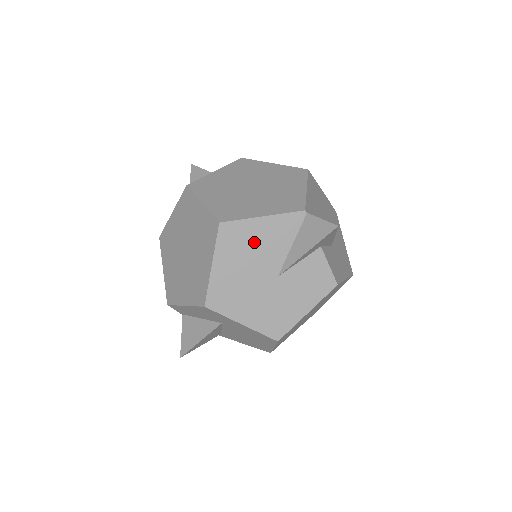
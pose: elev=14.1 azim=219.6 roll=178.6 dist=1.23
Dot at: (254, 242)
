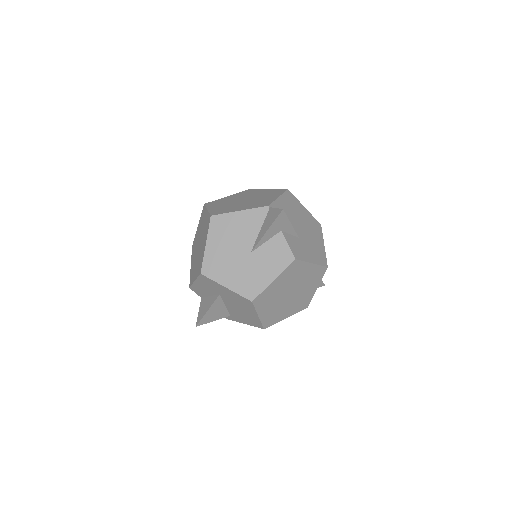
Dot at: (234, 228)
